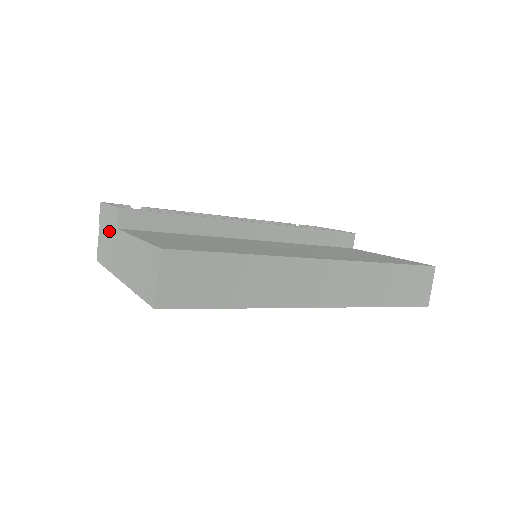
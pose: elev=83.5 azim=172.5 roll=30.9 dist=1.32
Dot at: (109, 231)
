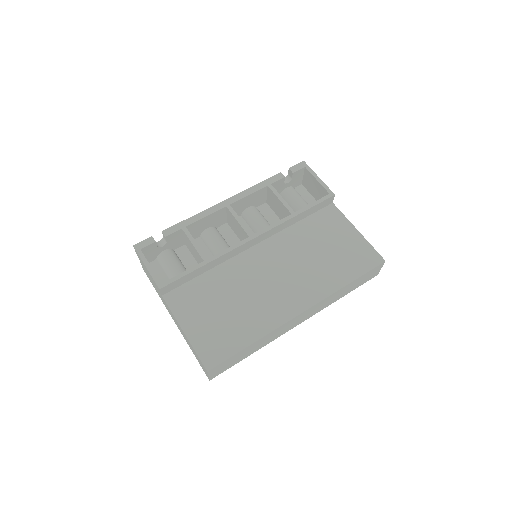
Dot at: (153, 282)
